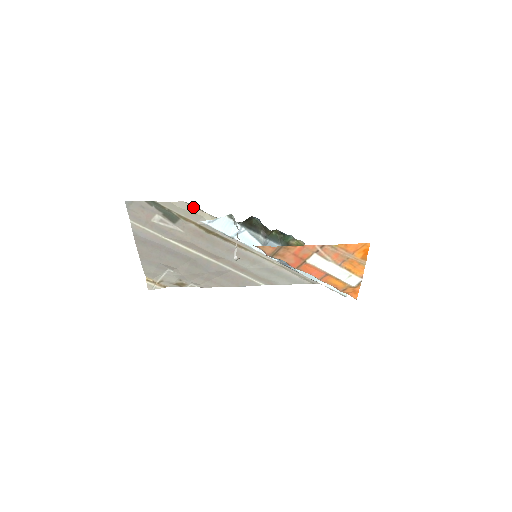
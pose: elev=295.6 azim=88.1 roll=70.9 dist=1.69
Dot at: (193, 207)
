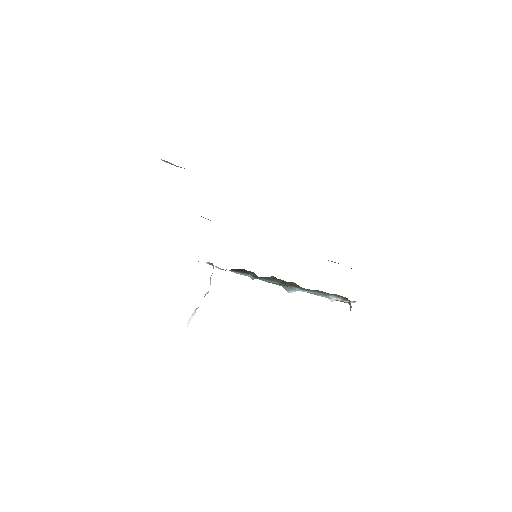
Dot at: occluded
